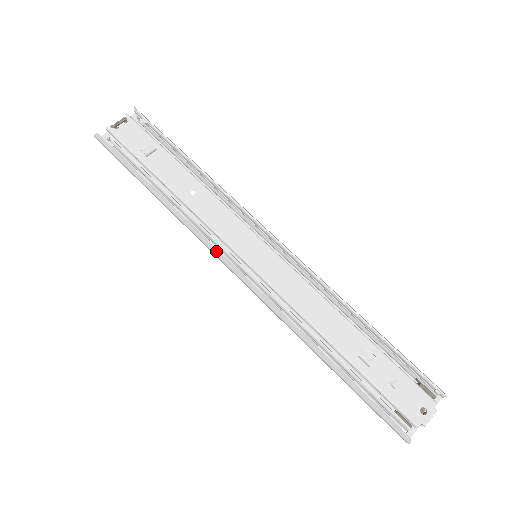
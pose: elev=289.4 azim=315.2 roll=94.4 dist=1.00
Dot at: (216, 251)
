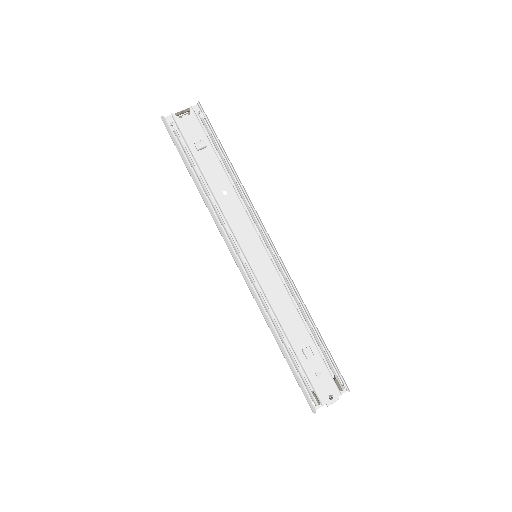
Dot at: (229, 244)
